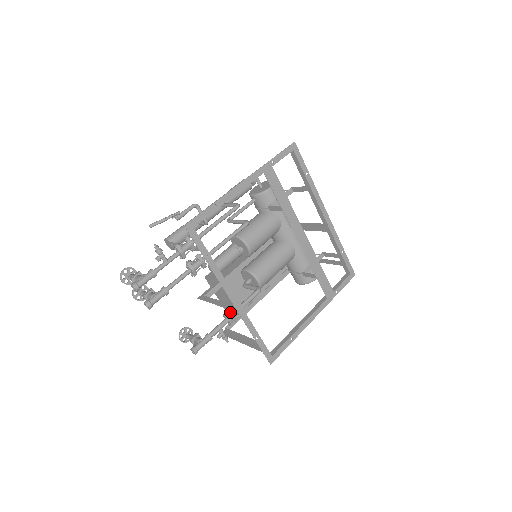
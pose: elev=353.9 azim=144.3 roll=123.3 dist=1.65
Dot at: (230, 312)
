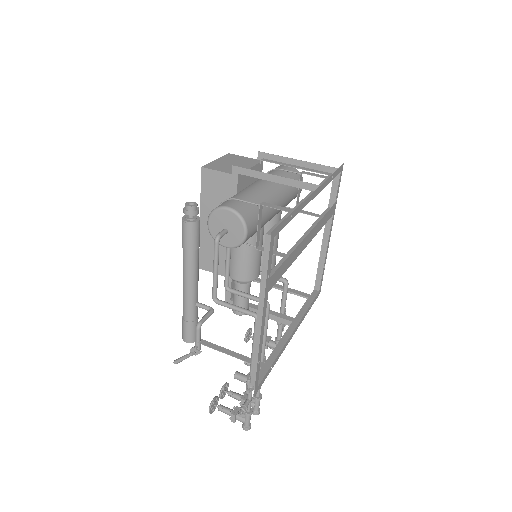
Dot at: occluded
